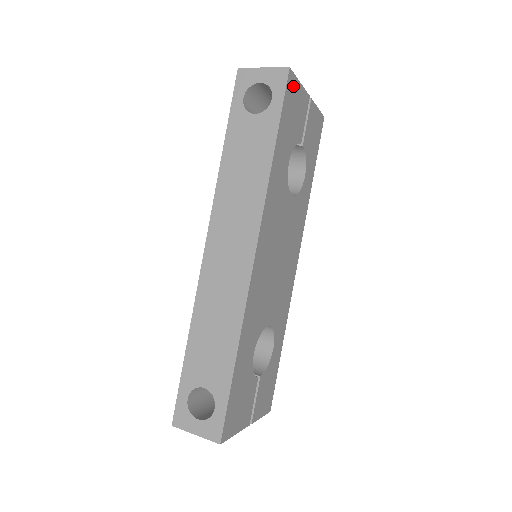
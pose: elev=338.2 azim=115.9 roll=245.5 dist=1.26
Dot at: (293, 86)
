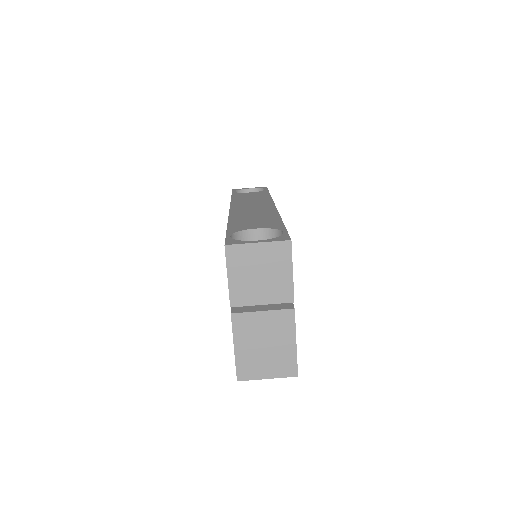
Dot at: occluded
